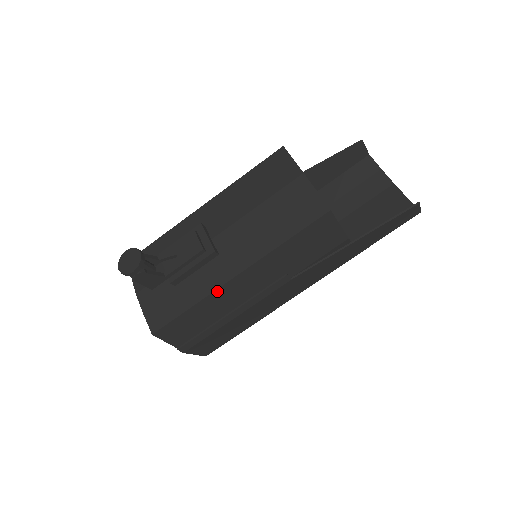
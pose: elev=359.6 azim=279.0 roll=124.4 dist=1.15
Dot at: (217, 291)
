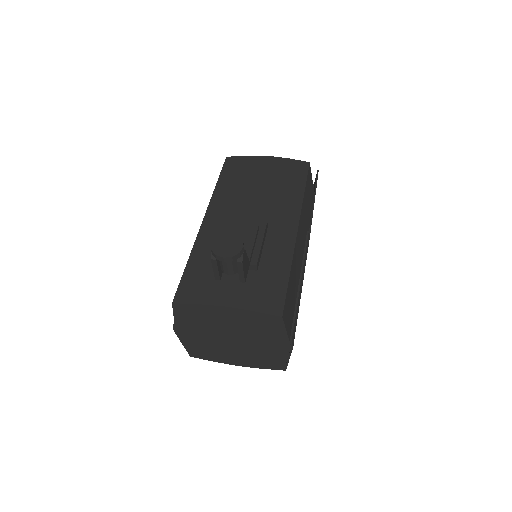
Dot at: (295, 249)
